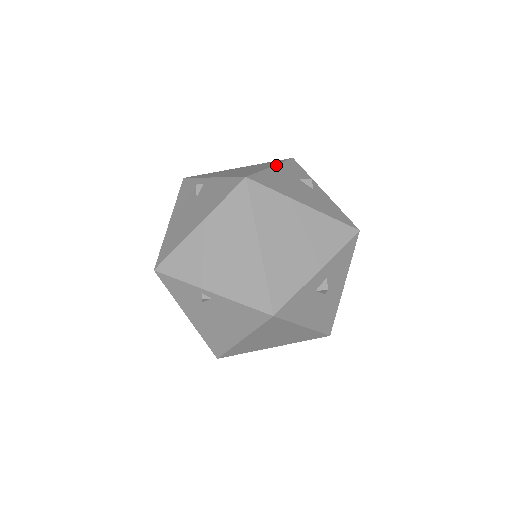
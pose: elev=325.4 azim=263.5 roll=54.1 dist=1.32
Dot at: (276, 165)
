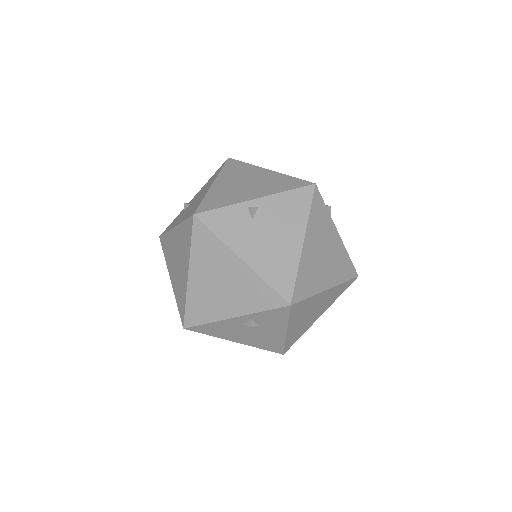
Dot at: occluded
